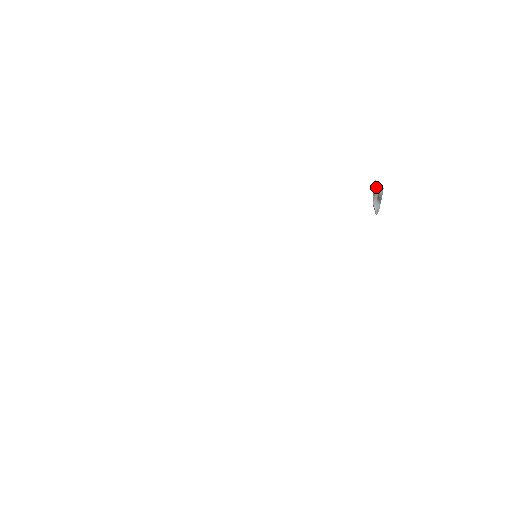
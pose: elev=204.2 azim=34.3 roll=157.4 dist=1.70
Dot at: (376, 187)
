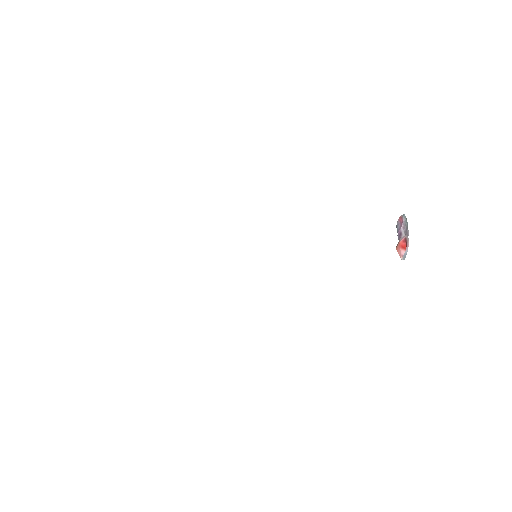
Dot at: (407, 224)
